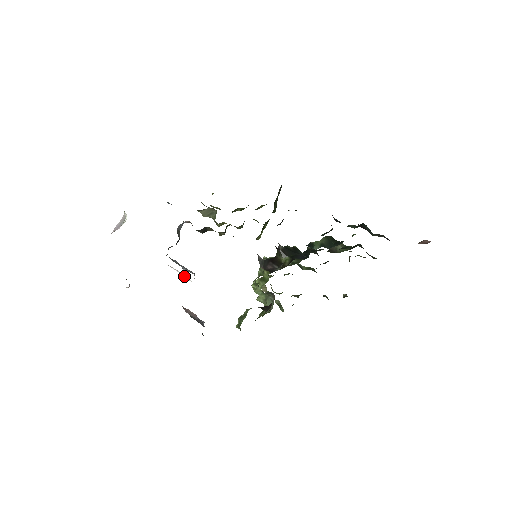
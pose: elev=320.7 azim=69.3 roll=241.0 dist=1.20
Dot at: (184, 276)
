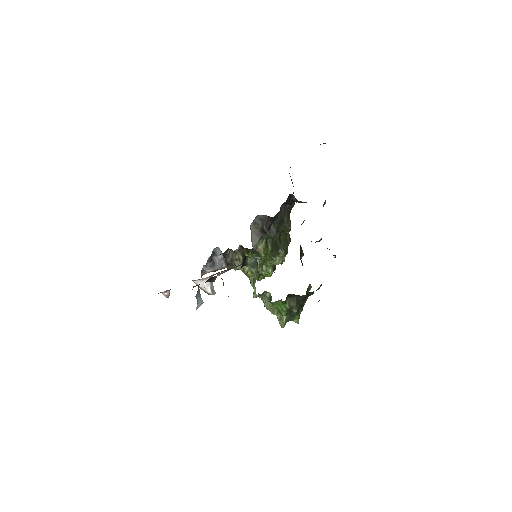
Dot at: (206, 285)
